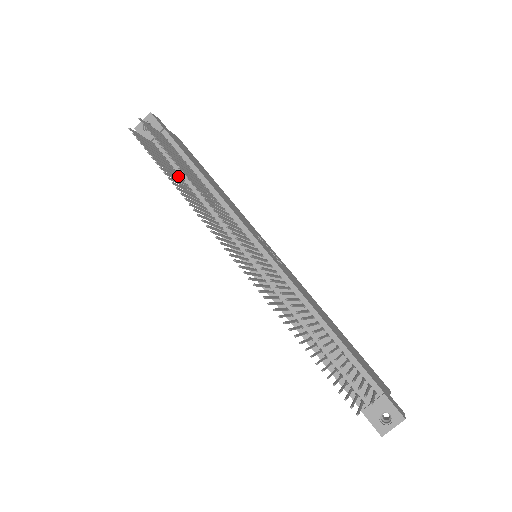
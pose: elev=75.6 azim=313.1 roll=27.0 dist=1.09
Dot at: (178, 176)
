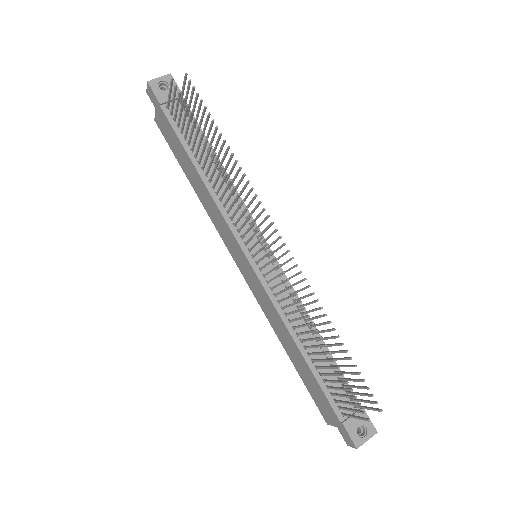
Dot at: (192, 150)
